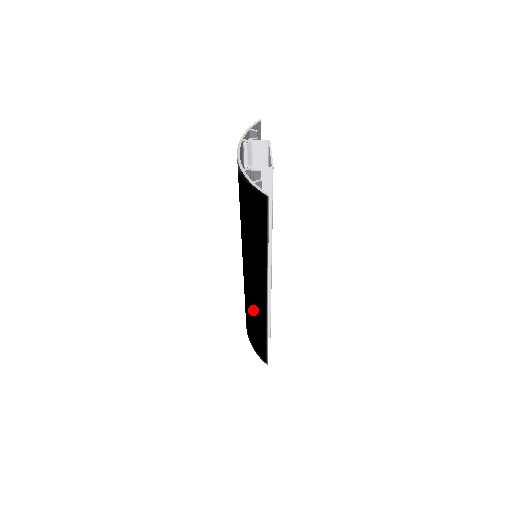
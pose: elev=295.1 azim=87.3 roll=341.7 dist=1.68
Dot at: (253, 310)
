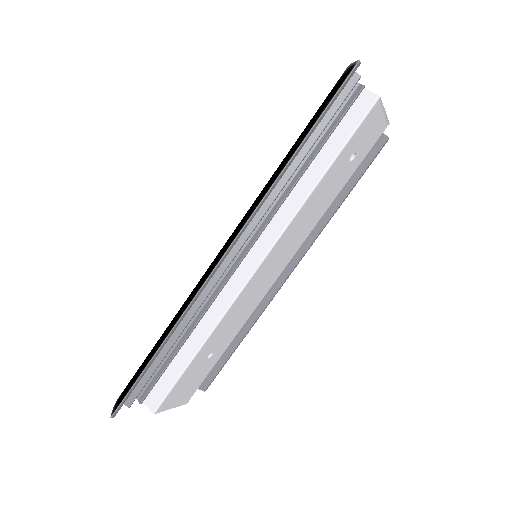
Dot at: occluded
